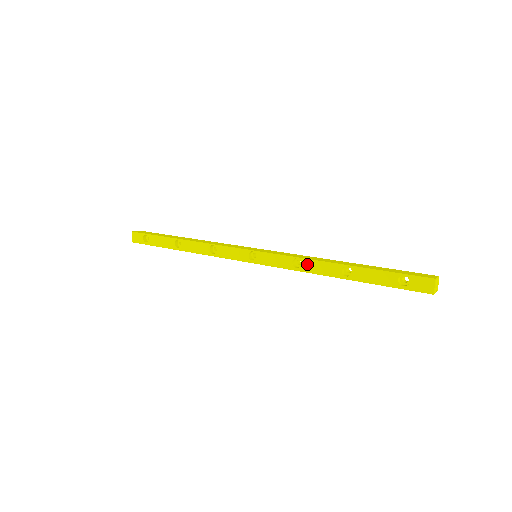
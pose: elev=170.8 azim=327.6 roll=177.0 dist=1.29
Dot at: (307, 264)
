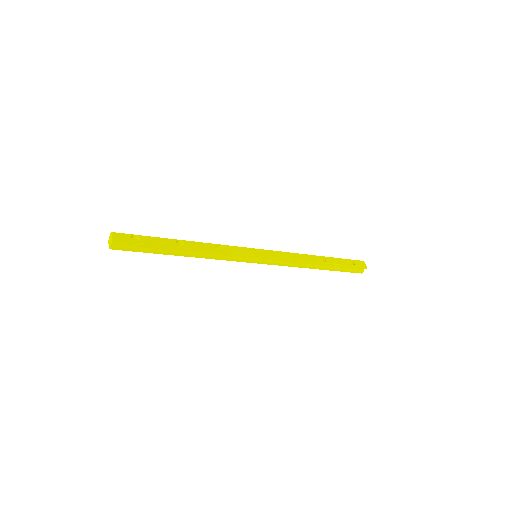
Dot at: (299, 256)
